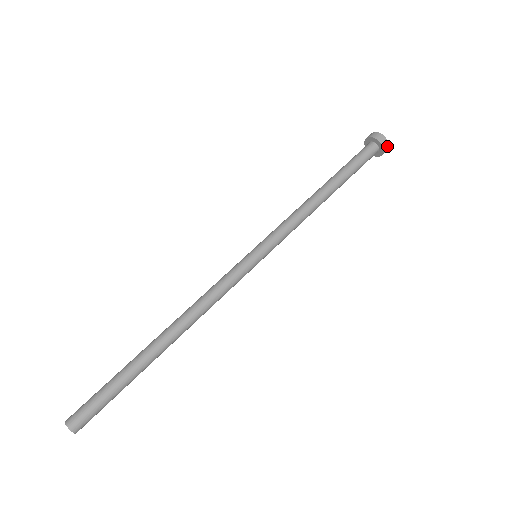
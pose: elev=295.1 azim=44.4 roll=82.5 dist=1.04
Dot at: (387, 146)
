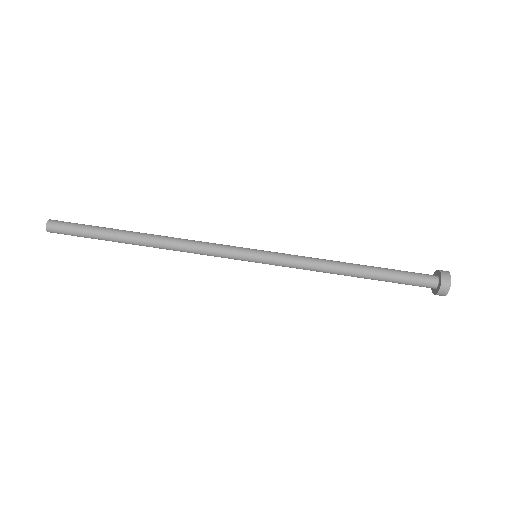
Dot at: (443, 295)
